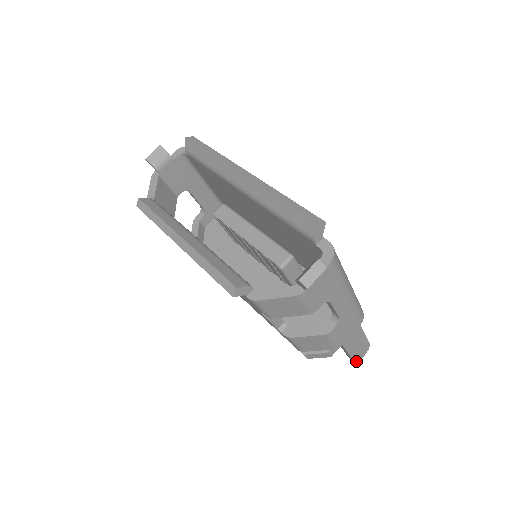
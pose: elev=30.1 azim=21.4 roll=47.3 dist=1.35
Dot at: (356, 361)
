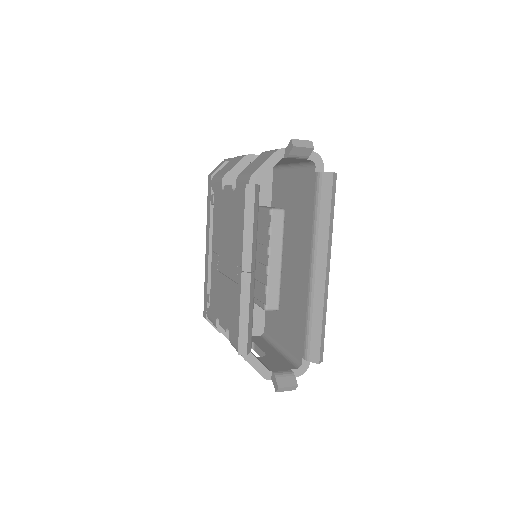
Dot at: occluded
